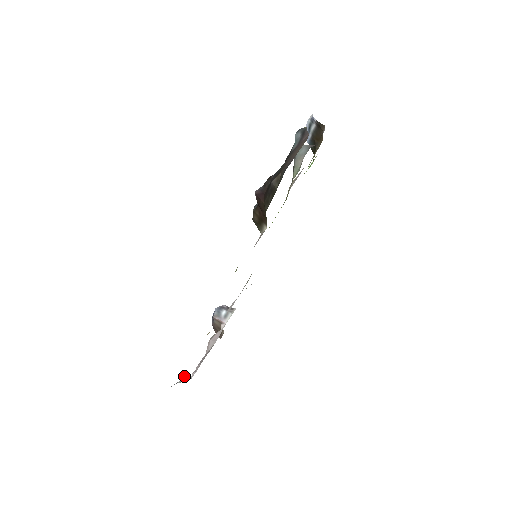
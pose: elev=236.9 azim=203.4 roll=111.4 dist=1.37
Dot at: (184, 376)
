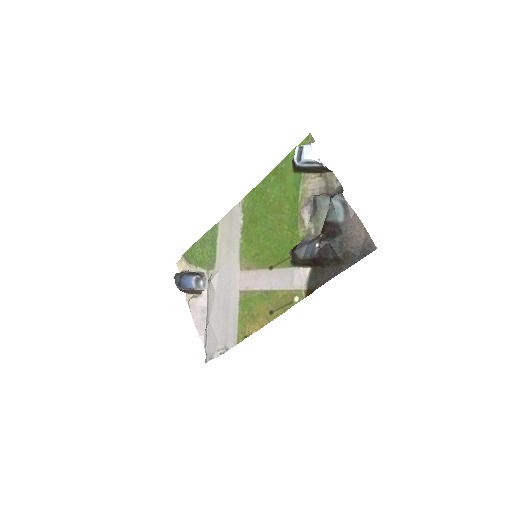
Dot at: (217, 351)
